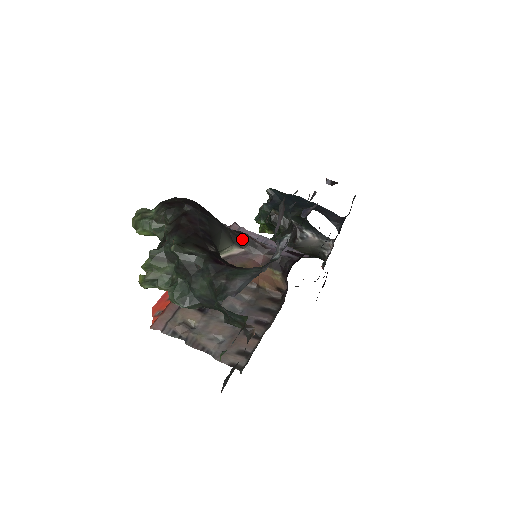
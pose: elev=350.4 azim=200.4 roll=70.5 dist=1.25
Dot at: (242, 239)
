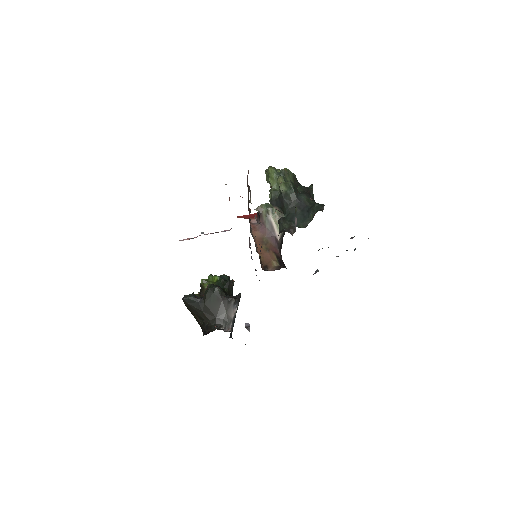
Dot at: occluded
